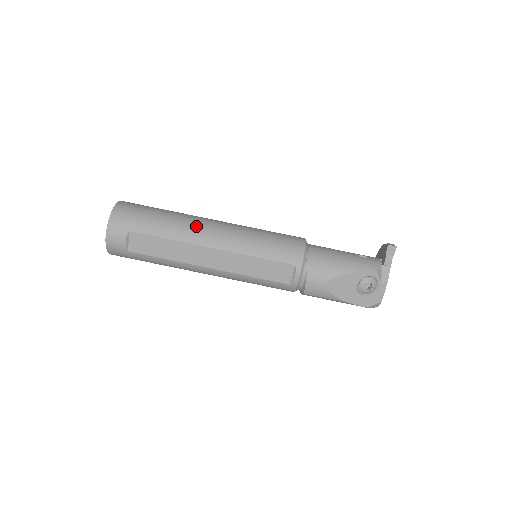
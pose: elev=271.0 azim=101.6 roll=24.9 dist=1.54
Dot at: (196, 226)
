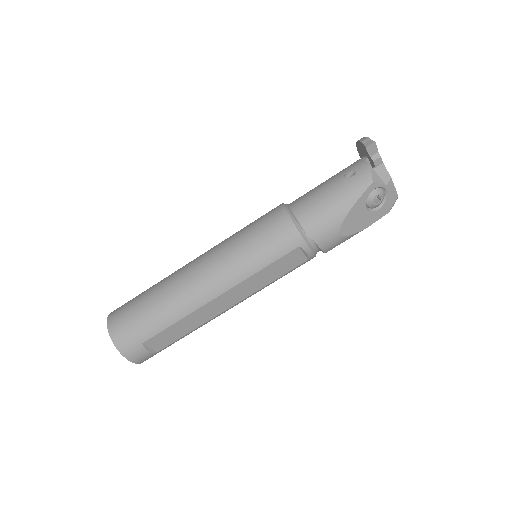
Dot at: (187, 291)
